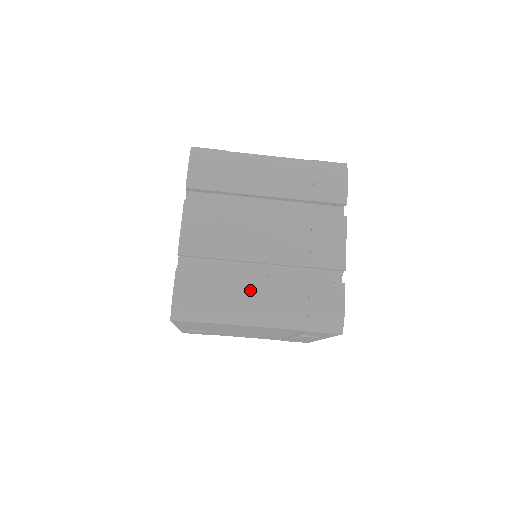
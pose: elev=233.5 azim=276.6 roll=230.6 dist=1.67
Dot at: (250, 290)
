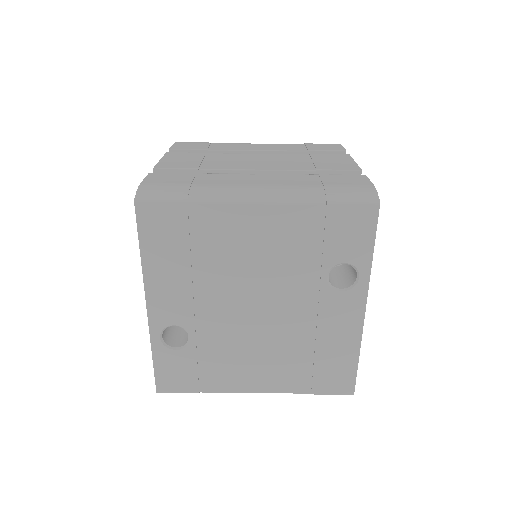
Dot at: (243, 179)
